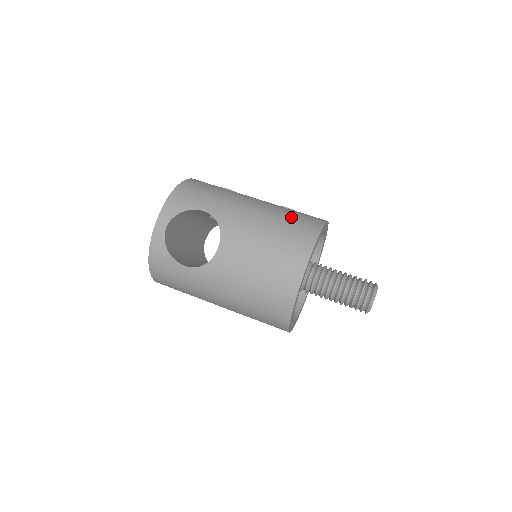
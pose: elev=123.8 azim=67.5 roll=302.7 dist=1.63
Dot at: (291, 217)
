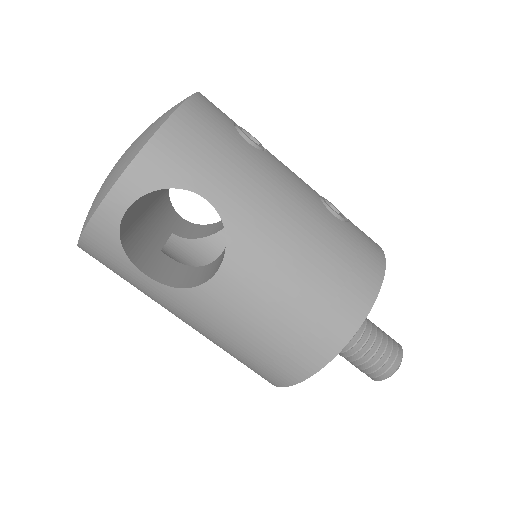
Dot at: (343, 250)
